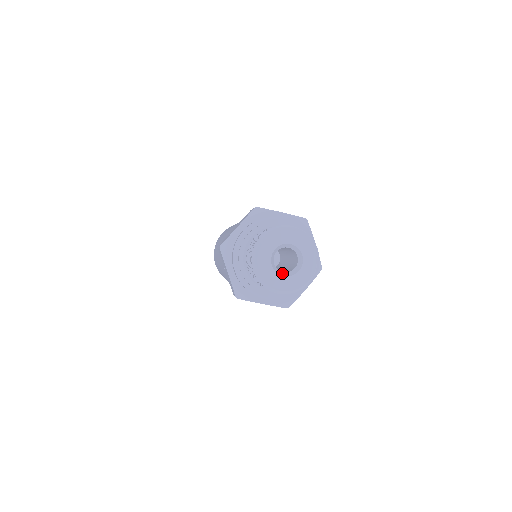
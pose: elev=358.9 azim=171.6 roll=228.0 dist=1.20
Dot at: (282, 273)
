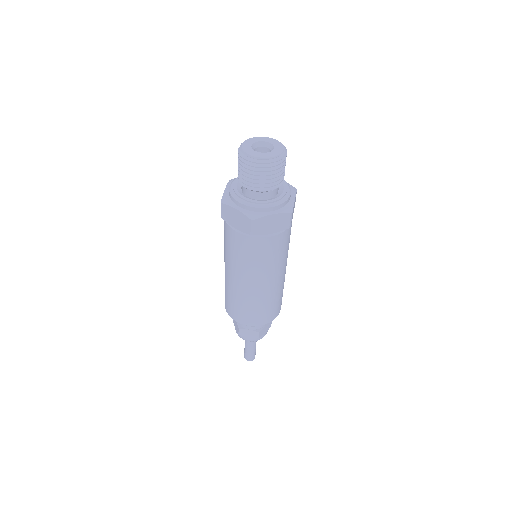
Dot at: (265, 154)
